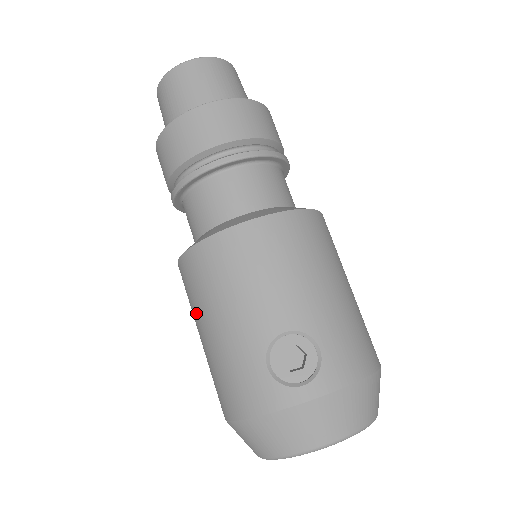
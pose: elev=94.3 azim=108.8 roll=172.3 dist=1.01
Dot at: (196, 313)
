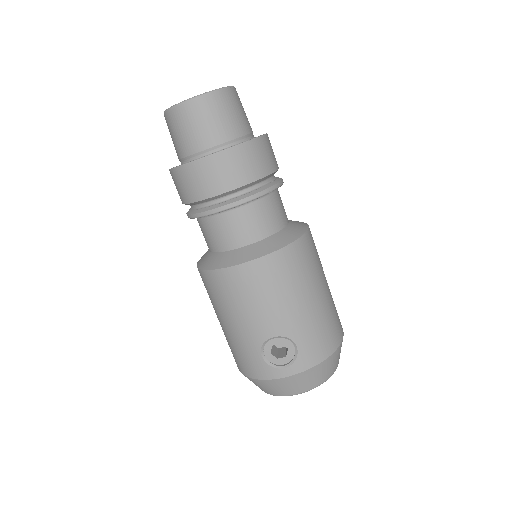
Dot at: (213, 306)
